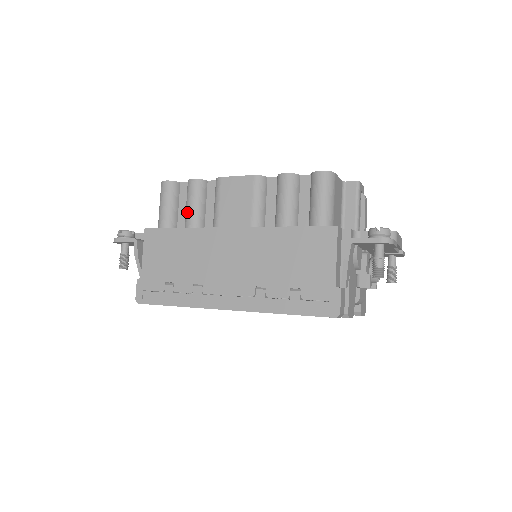
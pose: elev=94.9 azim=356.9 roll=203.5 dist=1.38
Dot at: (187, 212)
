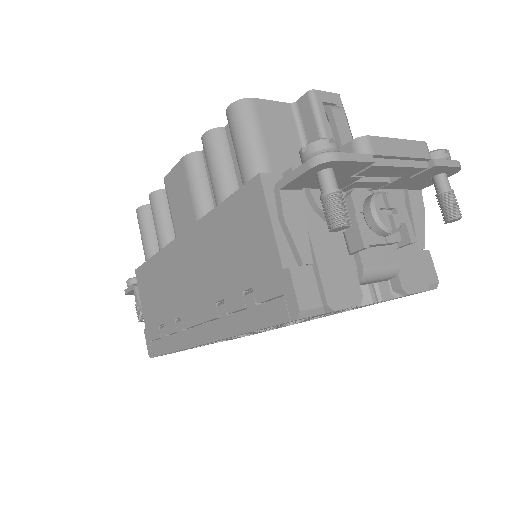
Dot at: occluded
